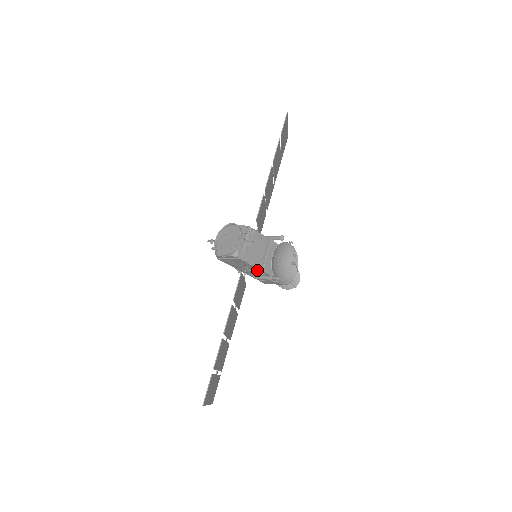
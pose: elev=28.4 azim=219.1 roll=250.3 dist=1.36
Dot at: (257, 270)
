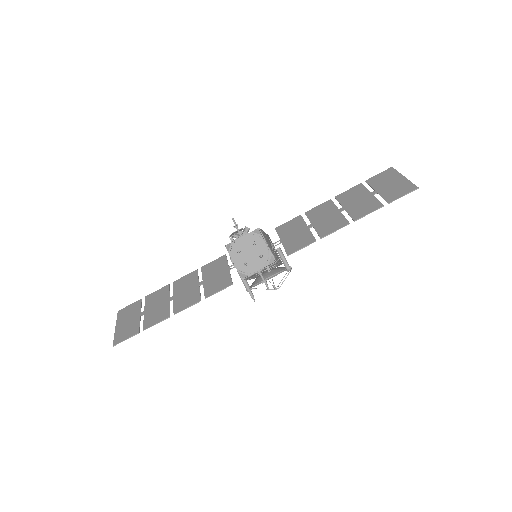
Dot at: occluded
